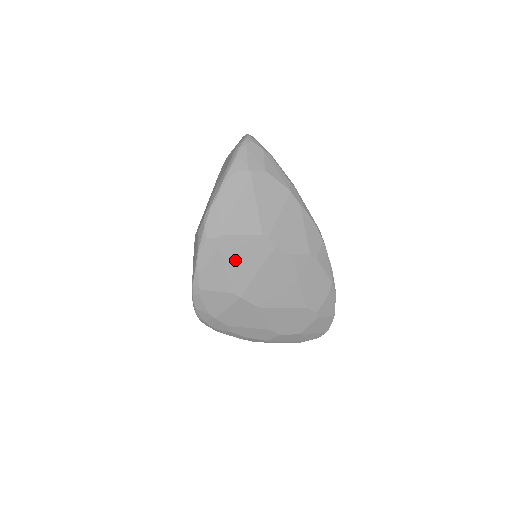
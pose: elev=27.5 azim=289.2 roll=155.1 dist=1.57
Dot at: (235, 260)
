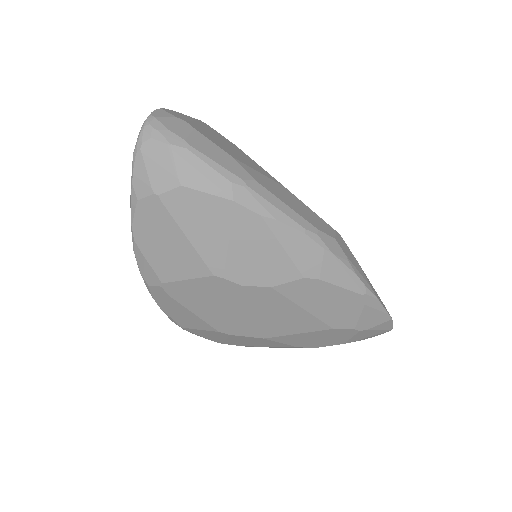
Dot at: (197, 304)
